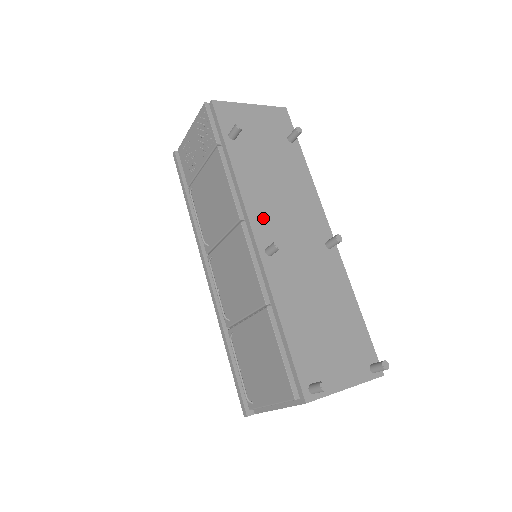
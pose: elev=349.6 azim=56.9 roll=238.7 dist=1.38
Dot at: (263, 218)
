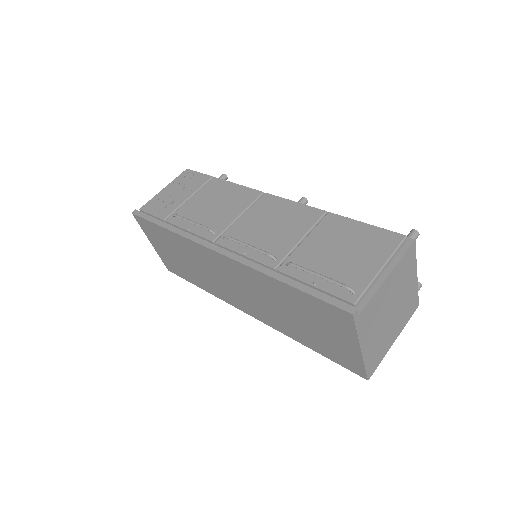
Dot at: occluded
